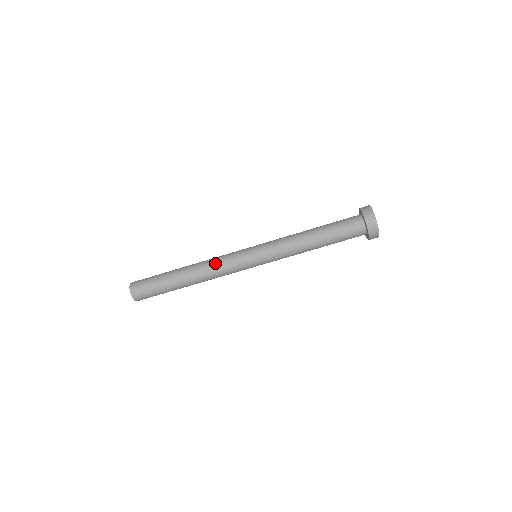
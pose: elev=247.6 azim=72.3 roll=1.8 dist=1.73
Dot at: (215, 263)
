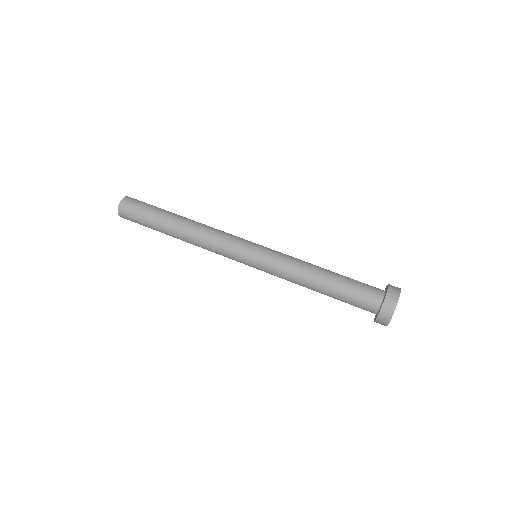
Dot at: (215, 231)
